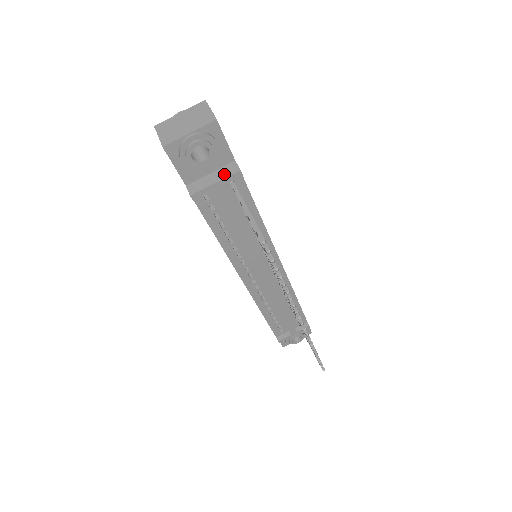
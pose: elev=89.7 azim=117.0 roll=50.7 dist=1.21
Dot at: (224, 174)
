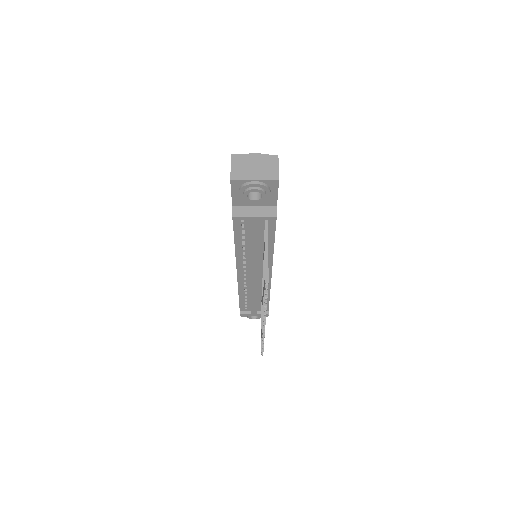
Dot at: (264, 213)
